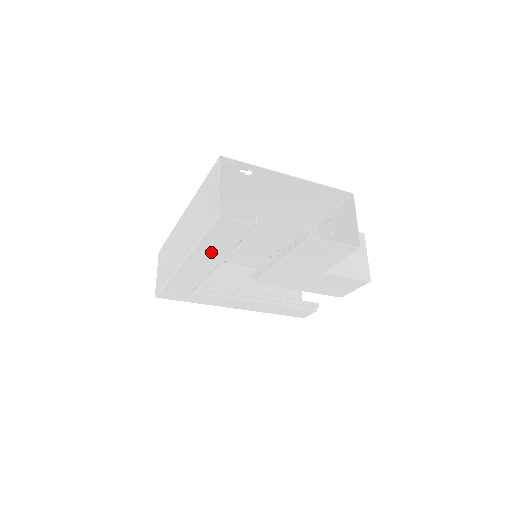
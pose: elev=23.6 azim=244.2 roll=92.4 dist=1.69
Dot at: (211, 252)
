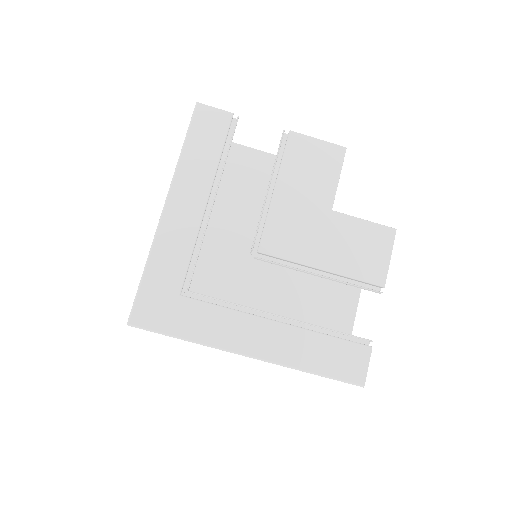
Dot at: (196, 173)
